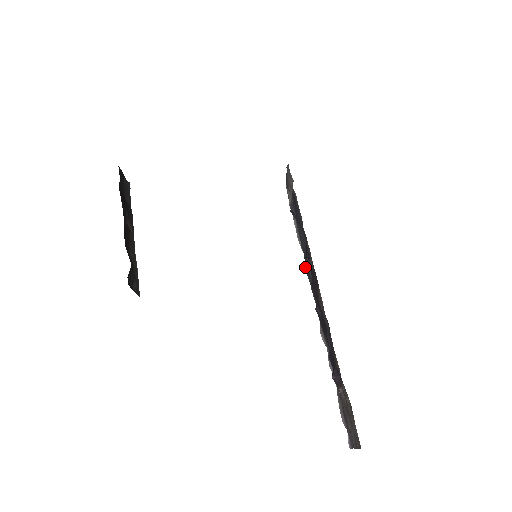
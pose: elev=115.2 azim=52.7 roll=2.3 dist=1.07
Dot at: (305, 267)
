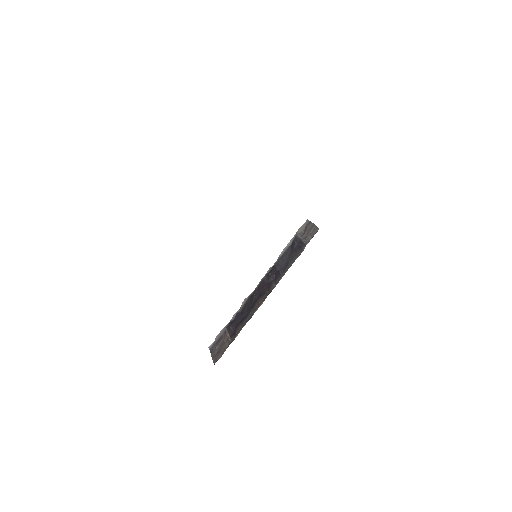
Dot at: (270, 276)
